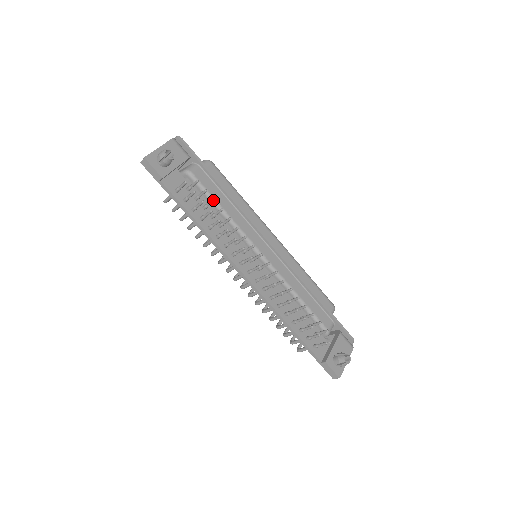
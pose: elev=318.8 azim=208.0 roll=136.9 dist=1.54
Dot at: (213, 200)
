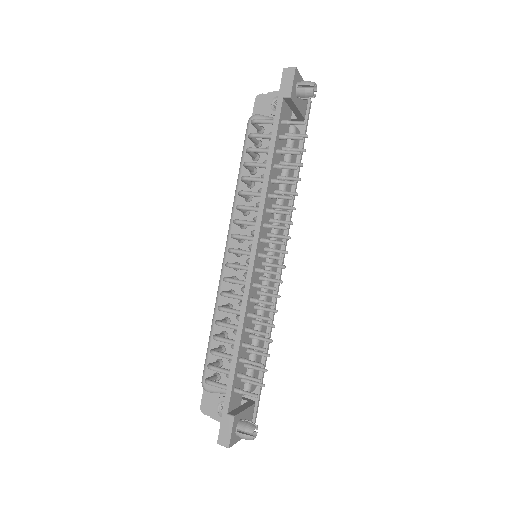
Dot at: (302, 164)
